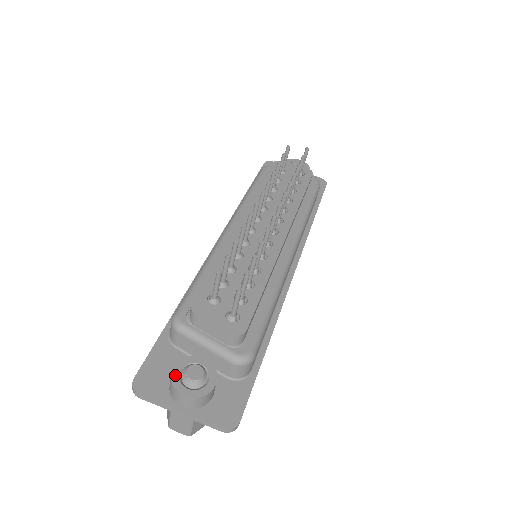
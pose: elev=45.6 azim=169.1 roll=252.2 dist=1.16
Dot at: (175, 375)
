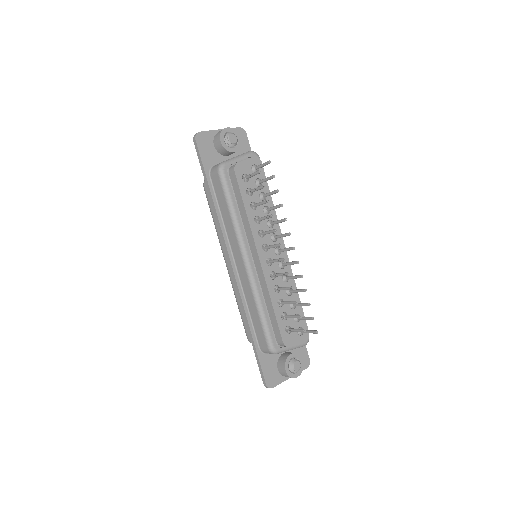
Dot at: (289, 373)
